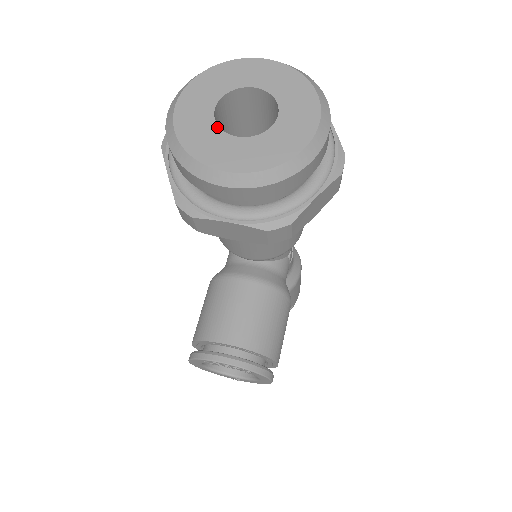
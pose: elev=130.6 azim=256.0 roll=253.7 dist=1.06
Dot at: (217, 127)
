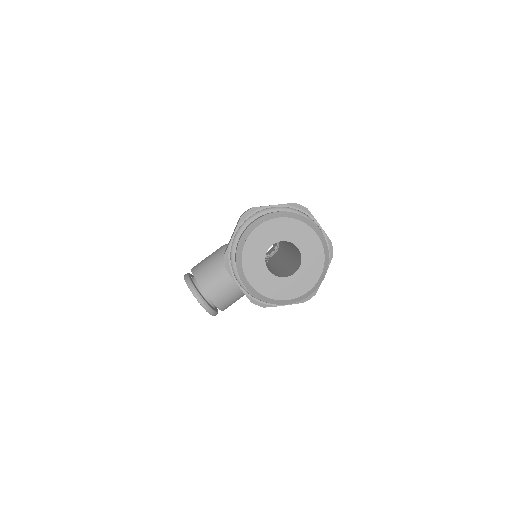
Dot at: (264, 257)
